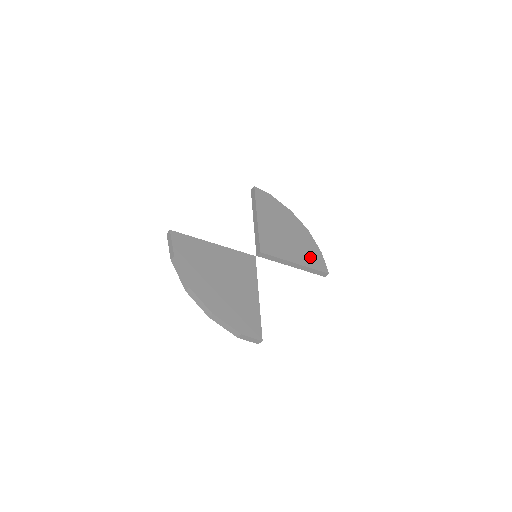
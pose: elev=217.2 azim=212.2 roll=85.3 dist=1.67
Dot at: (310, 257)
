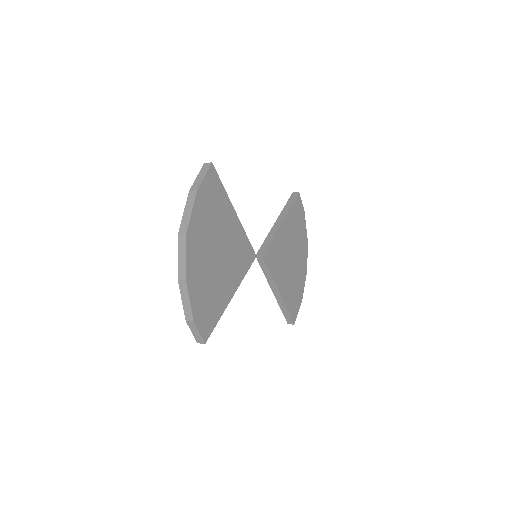
Dot at: (292, 296)
